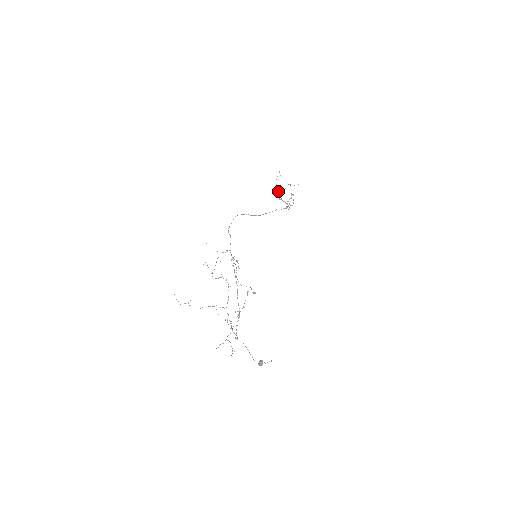
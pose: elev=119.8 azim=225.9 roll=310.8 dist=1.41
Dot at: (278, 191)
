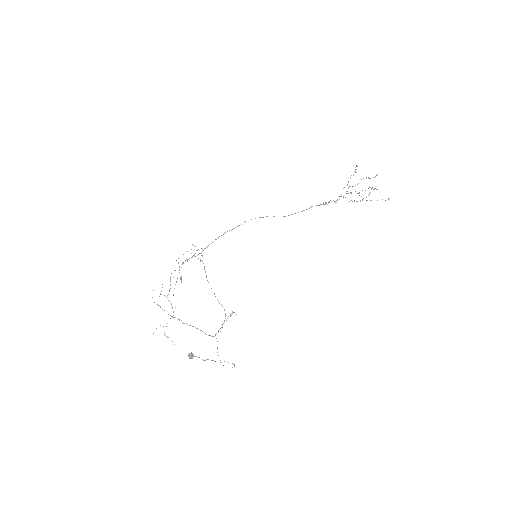
Dot at: occluded
